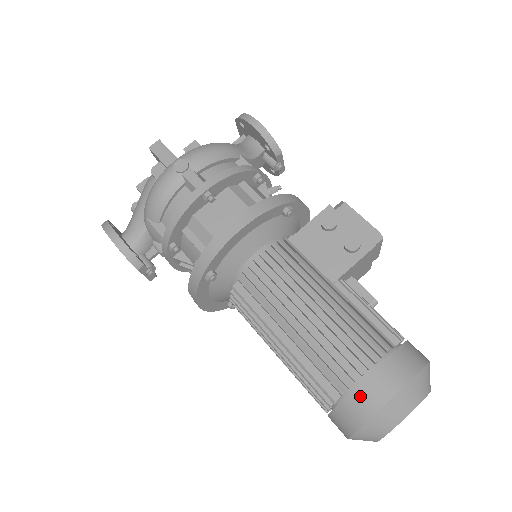
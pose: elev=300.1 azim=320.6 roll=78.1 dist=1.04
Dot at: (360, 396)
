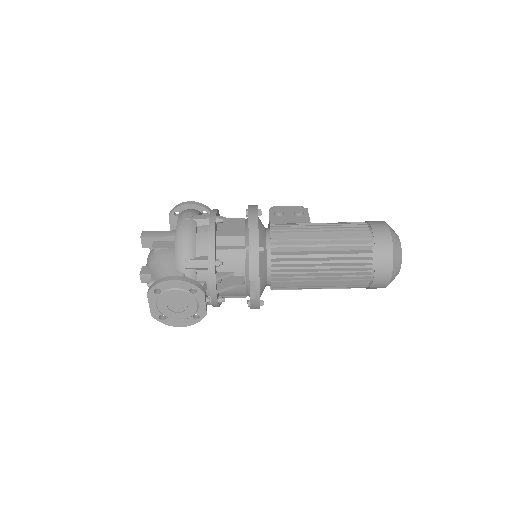
Dot at: (379, 237)
